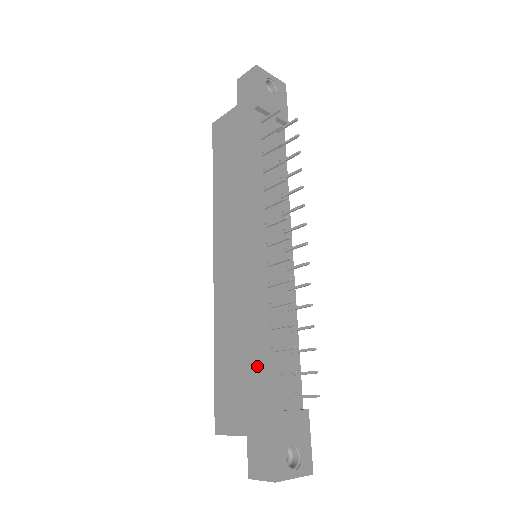
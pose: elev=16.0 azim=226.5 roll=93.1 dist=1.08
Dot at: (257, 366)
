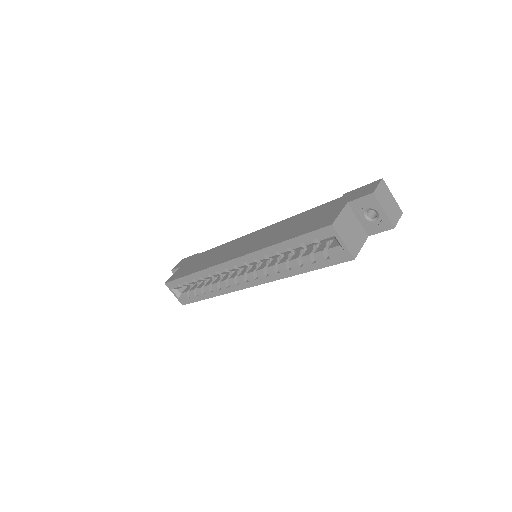
Dot at: (314, 210)
